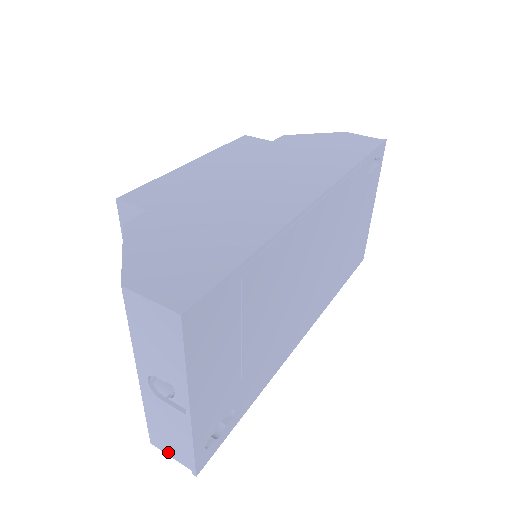
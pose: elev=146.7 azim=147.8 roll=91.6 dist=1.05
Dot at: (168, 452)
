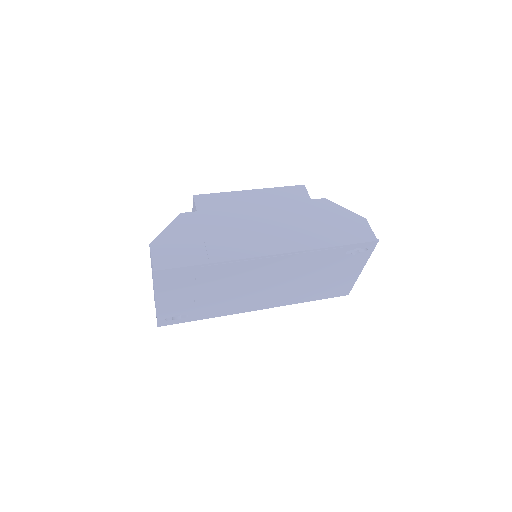
Dot at: occluded
